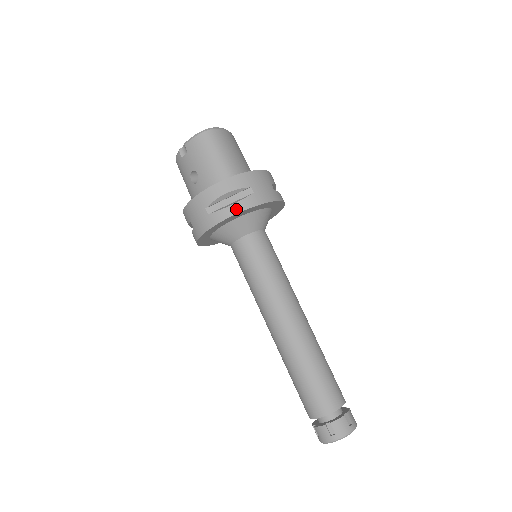
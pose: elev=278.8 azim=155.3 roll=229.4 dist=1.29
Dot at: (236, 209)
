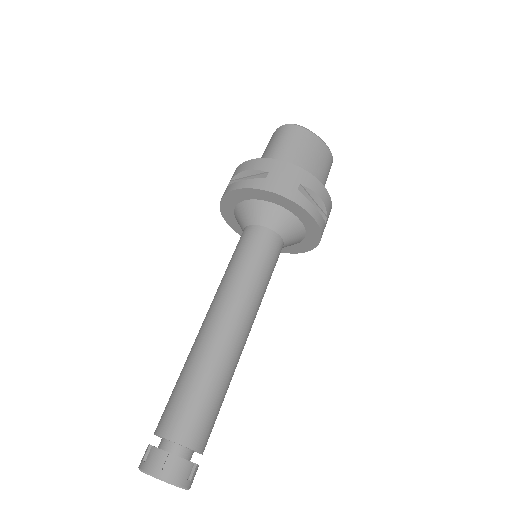
Dot at: (240, 185)
